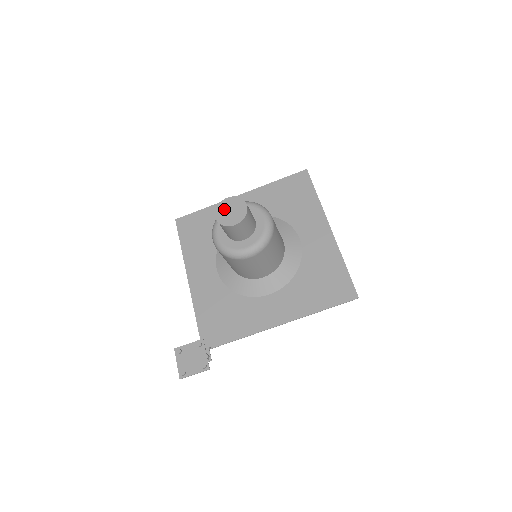
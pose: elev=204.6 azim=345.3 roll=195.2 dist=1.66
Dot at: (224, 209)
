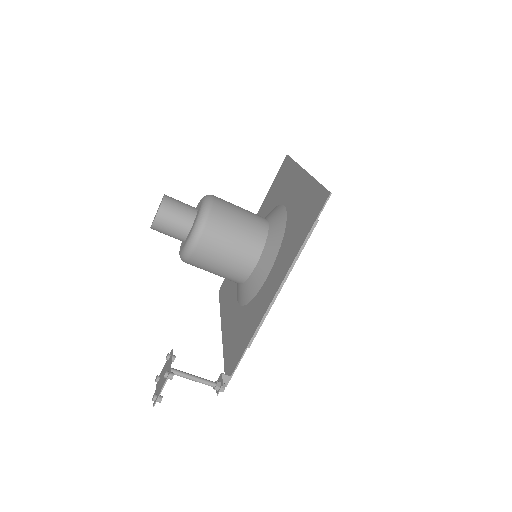
Dot at: occluded
